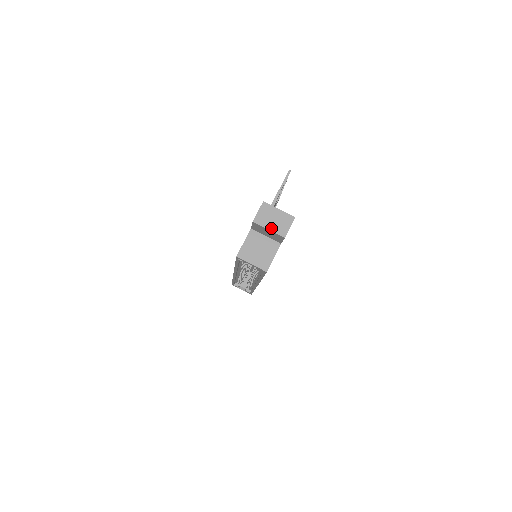
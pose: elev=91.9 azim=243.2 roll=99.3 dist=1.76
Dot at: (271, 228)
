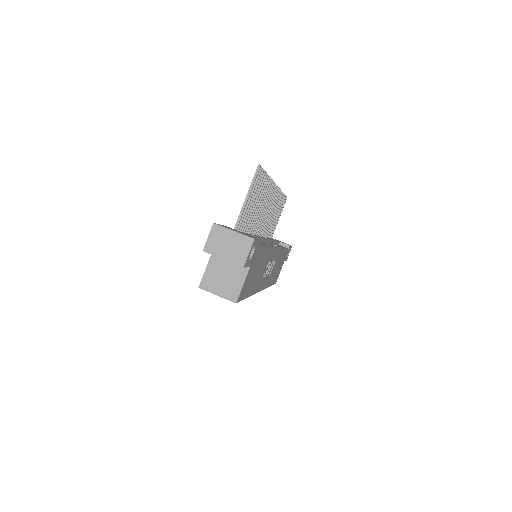
Dot at: (226, 256)
